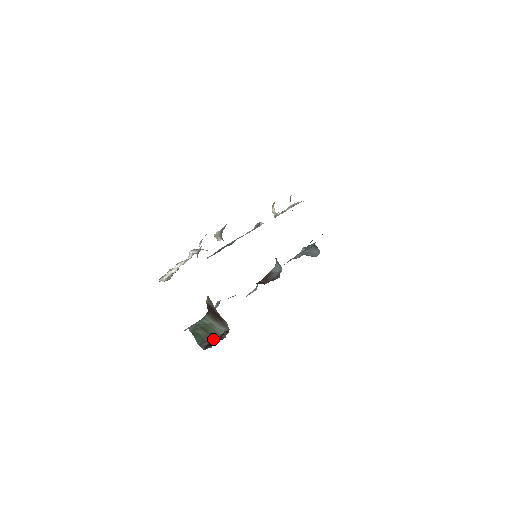
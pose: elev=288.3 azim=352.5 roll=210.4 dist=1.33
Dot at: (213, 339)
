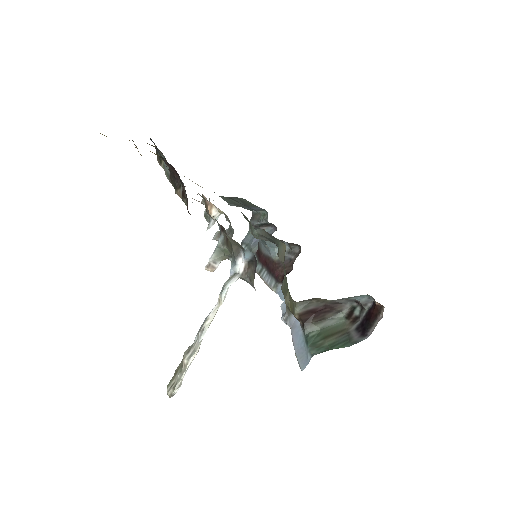
Dot at: (351, 329)
